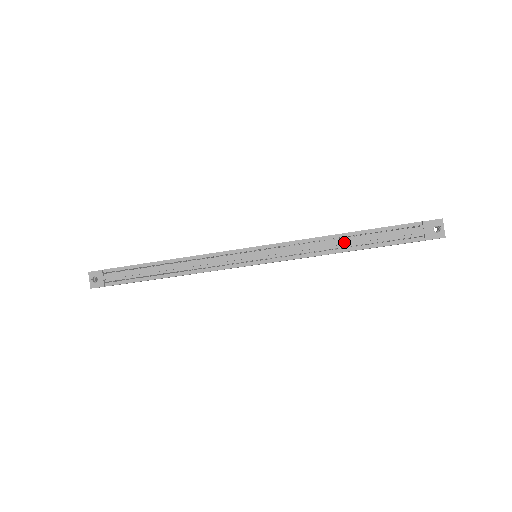
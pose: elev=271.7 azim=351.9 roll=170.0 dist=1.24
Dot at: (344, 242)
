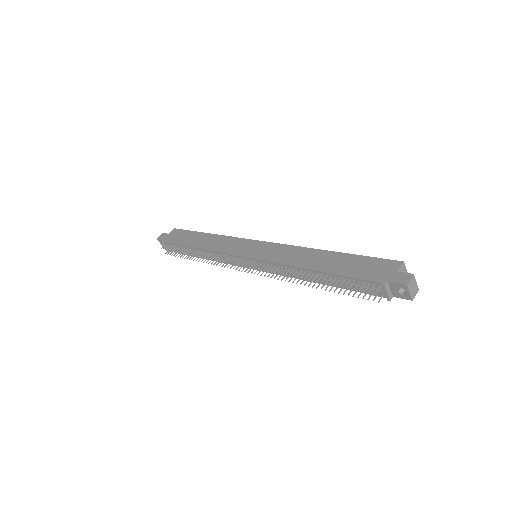
Dot at: (313, 278)
